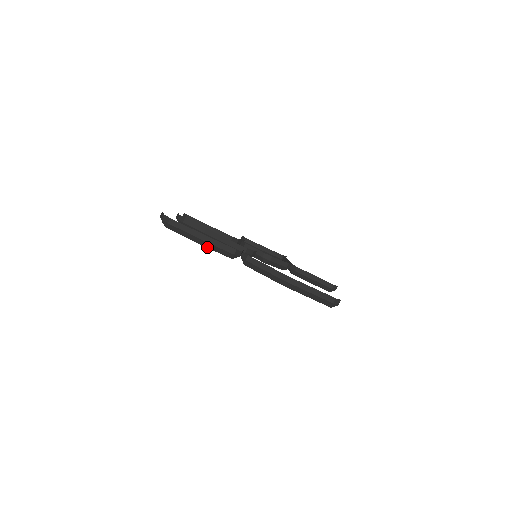
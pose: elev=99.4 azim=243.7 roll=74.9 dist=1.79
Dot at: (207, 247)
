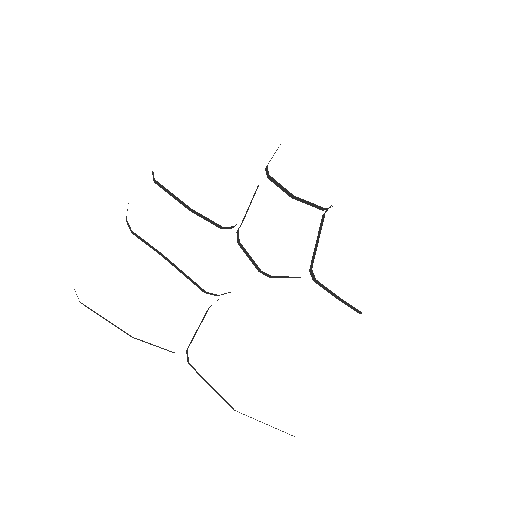
Dot at: occluded
